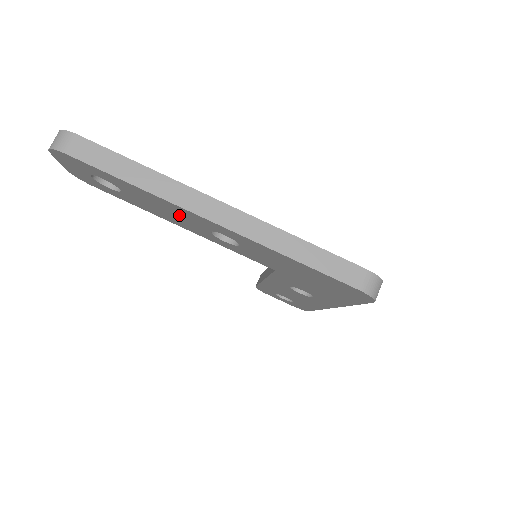
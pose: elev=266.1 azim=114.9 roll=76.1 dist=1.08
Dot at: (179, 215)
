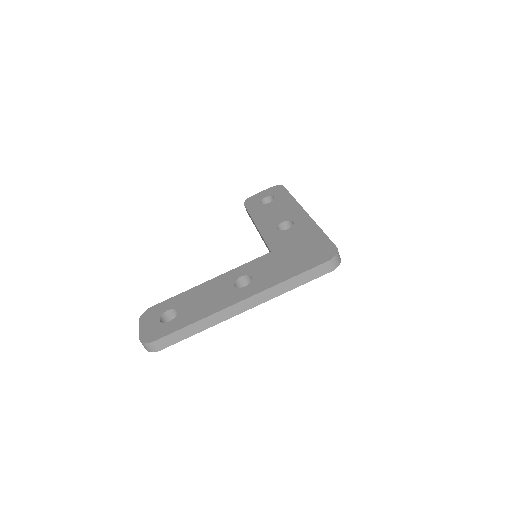
Dot at: occluded
